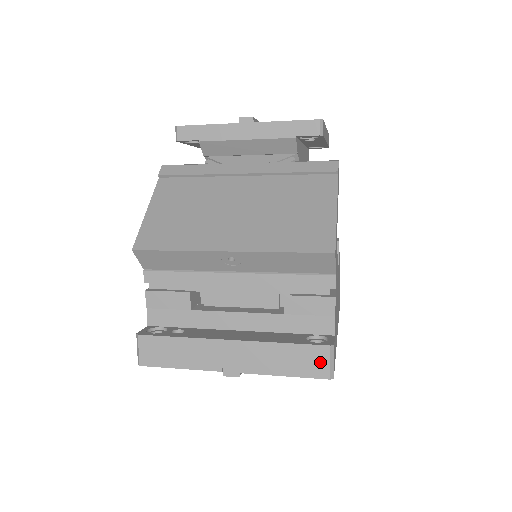
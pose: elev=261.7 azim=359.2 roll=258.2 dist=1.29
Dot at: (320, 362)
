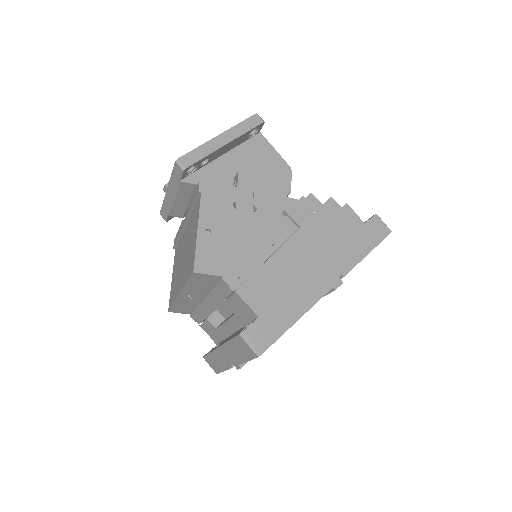
Dot at: (246, 347)
